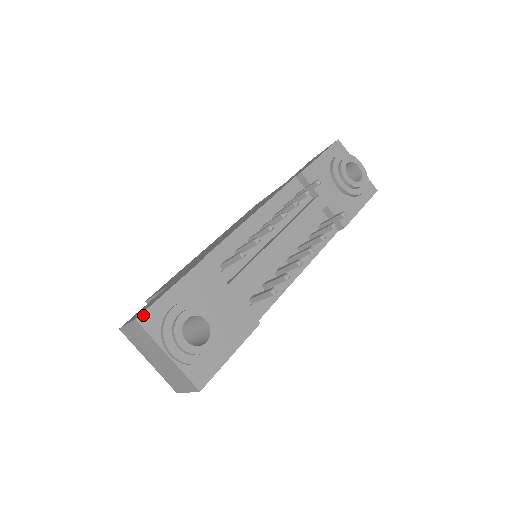
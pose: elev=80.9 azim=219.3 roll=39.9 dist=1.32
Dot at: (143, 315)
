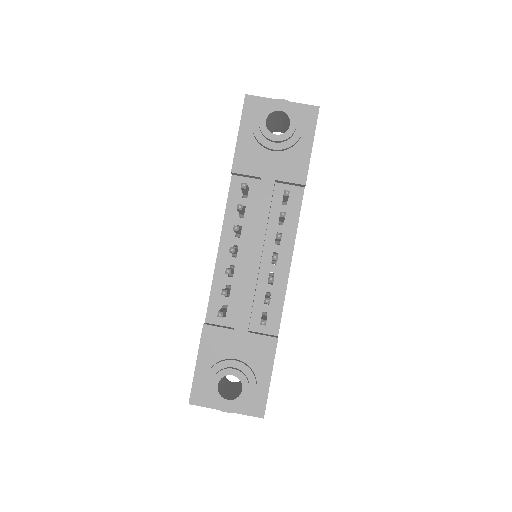
Dot at: (191, 398)
